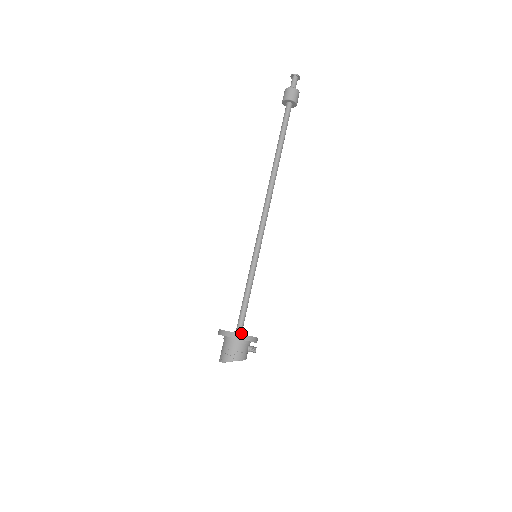
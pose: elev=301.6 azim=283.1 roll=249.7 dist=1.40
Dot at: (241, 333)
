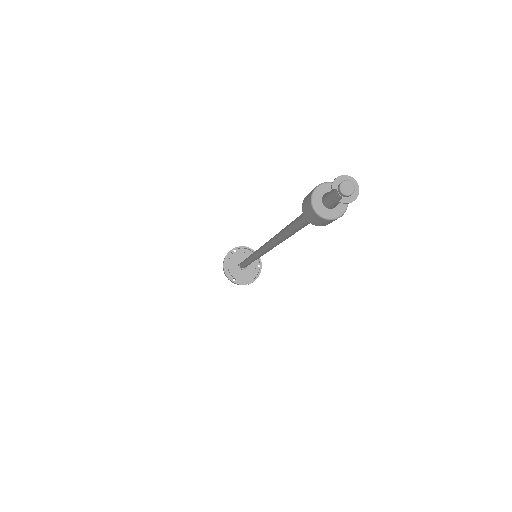
Dot at: (241, 269)
